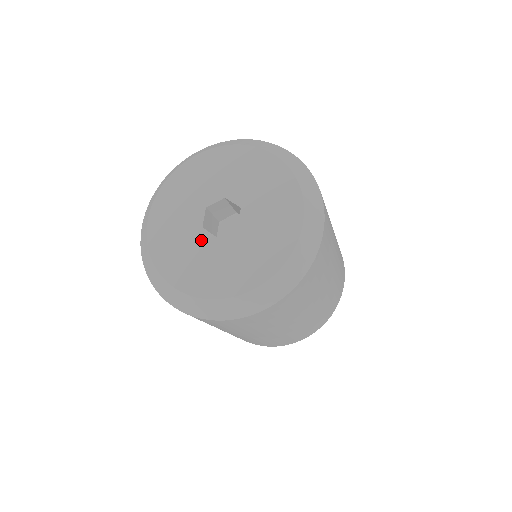
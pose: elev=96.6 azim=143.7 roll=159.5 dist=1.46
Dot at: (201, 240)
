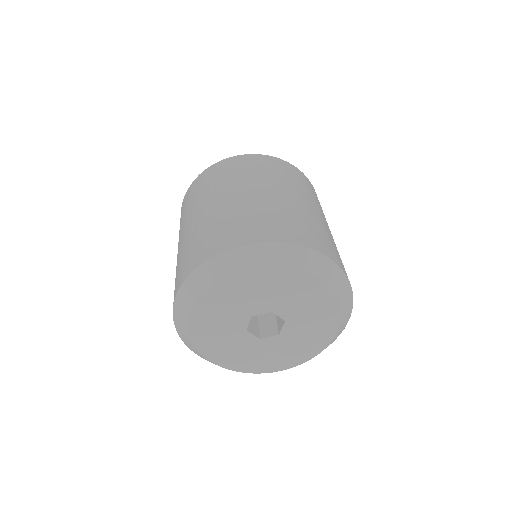
Dot at: (244, 339)
